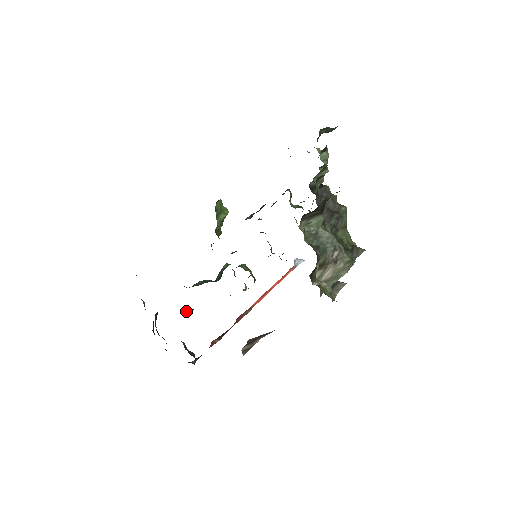
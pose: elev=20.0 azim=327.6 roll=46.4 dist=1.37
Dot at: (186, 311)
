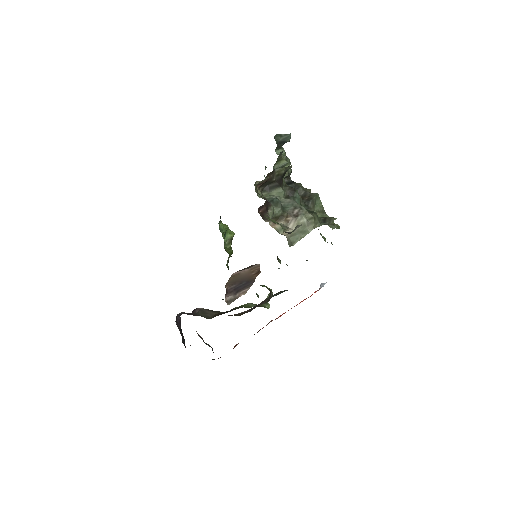
Dot at: (207, 318)
